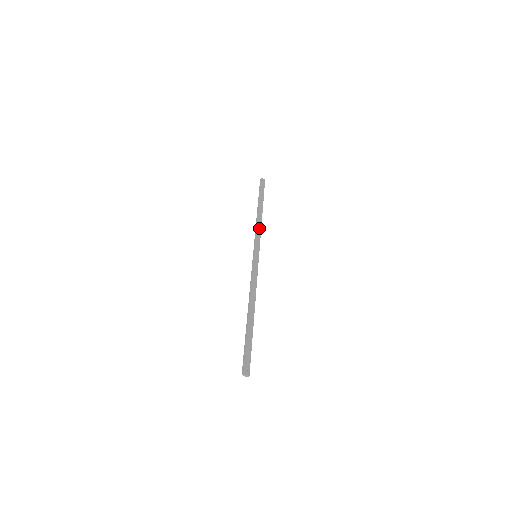
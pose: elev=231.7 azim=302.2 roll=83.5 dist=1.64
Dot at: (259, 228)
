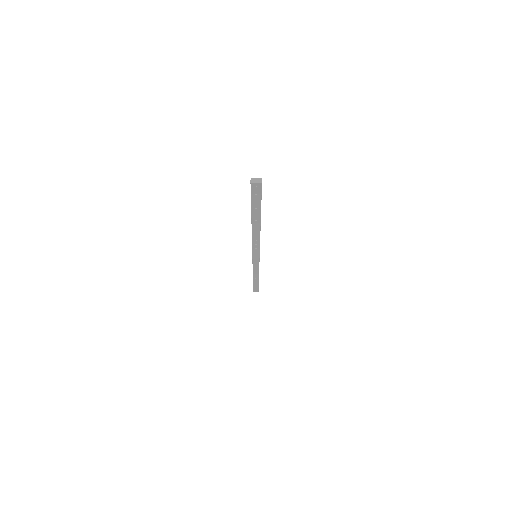
Dot at: occluded
